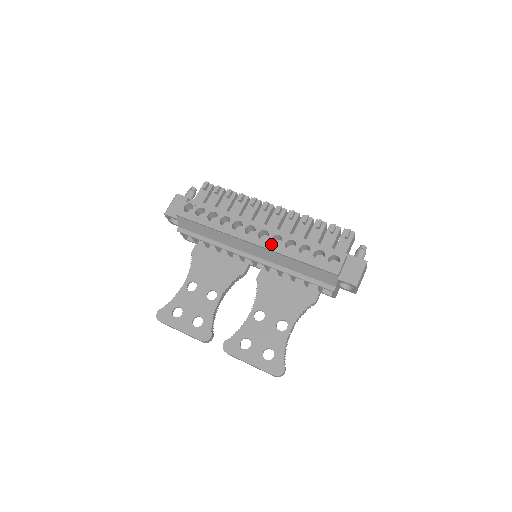
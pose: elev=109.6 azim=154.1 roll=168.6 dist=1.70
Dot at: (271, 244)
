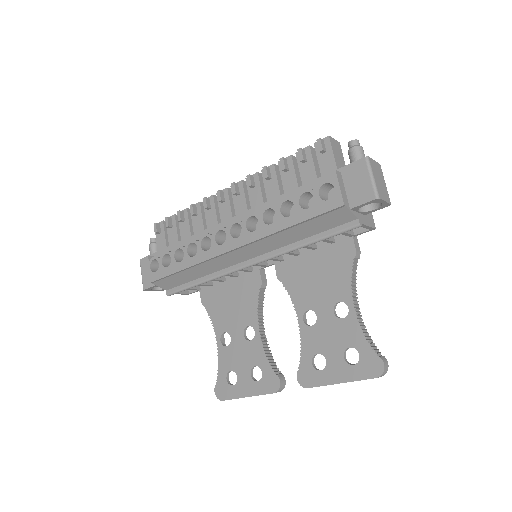
Dot at: (250, 234)
